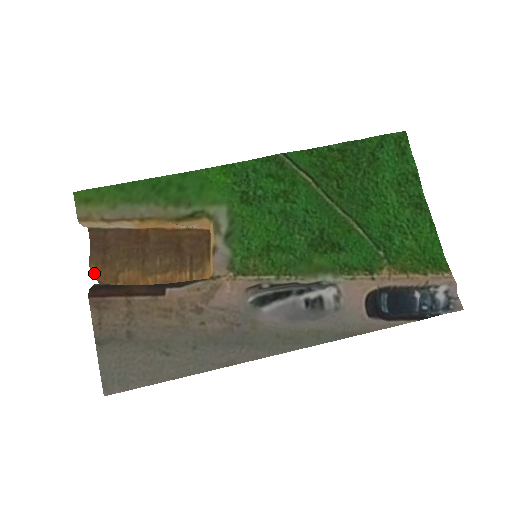
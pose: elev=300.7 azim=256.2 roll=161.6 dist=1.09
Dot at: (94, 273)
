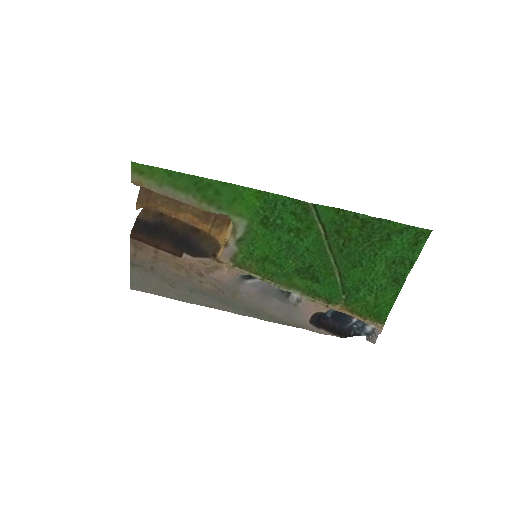
Dot at: (139, 208)
